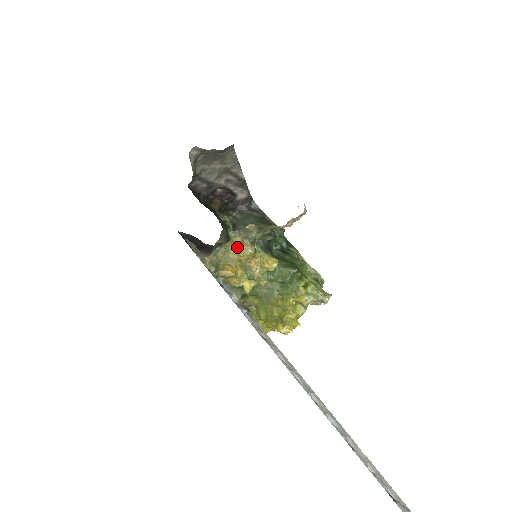
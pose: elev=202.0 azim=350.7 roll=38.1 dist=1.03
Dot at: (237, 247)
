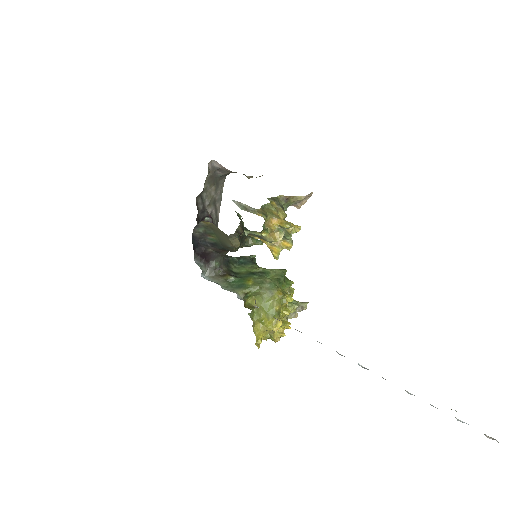
Dot at: (275, 208)
